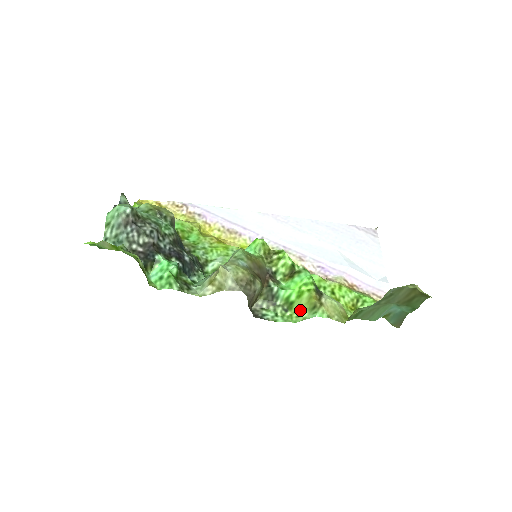
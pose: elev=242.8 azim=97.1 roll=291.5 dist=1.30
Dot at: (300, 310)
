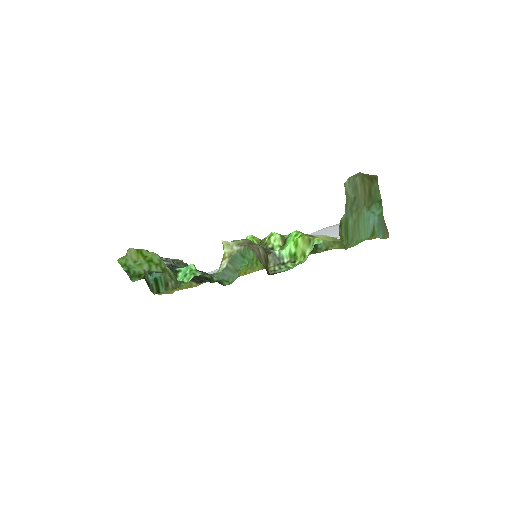
Dot at: (303, 253)
